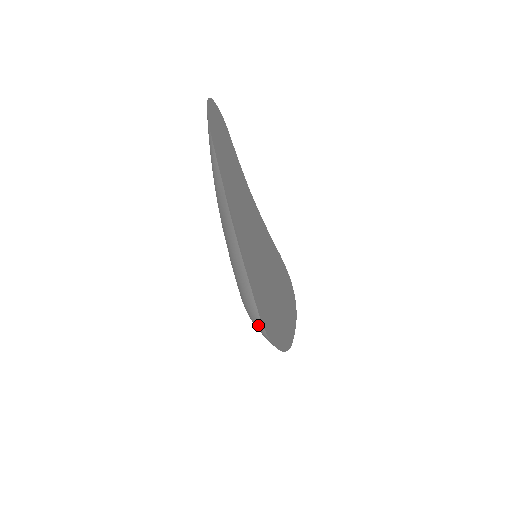
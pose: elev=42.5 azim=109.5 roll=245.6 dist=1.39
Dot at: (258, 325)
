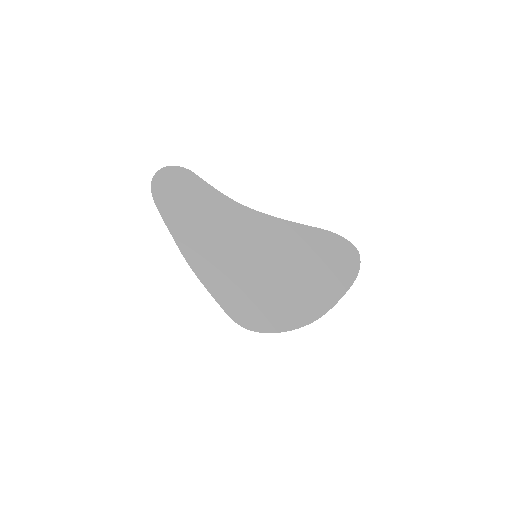
Dot at: occluded
